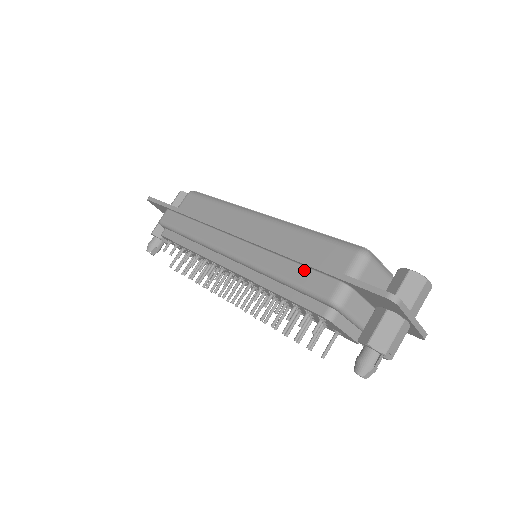
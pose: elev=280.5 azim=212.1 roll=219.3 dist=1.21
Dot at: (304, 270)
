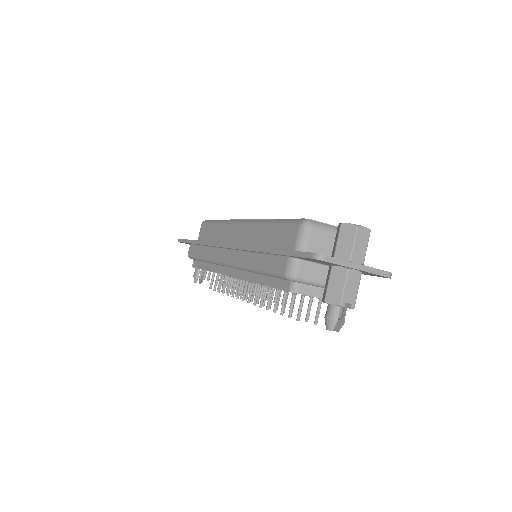
Dot at: (267, 257)
